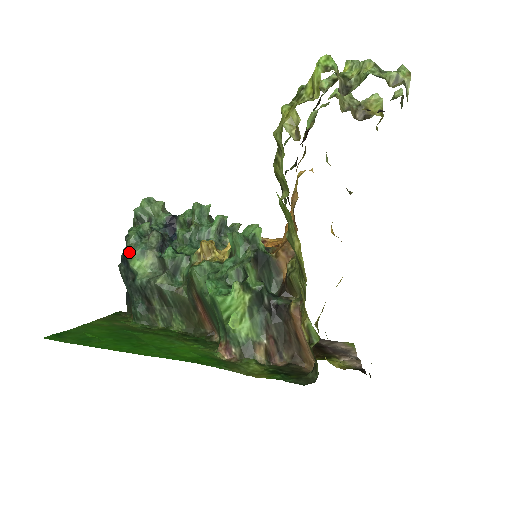
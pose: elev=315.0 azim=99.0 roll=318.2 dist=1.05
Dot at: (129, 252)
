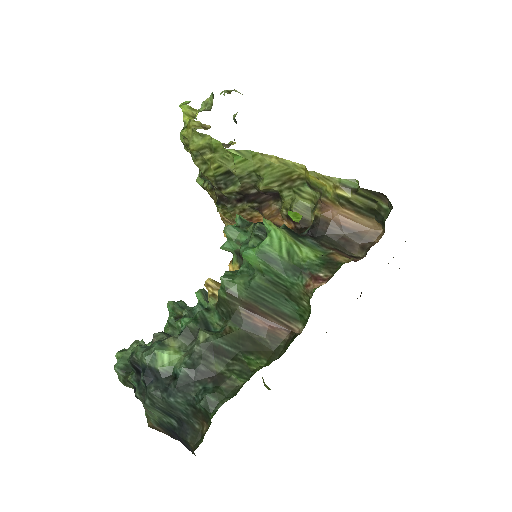
Dot at: (148, 354)
